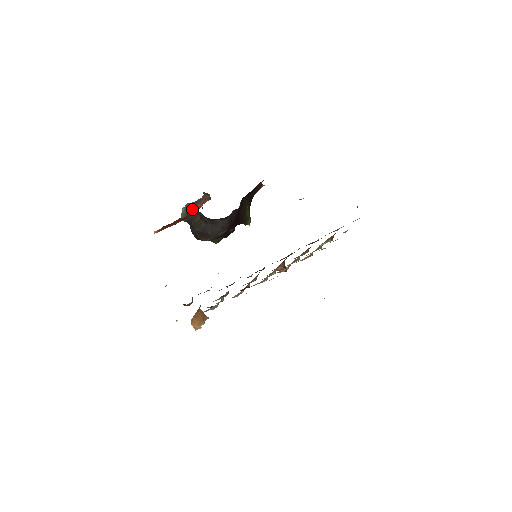
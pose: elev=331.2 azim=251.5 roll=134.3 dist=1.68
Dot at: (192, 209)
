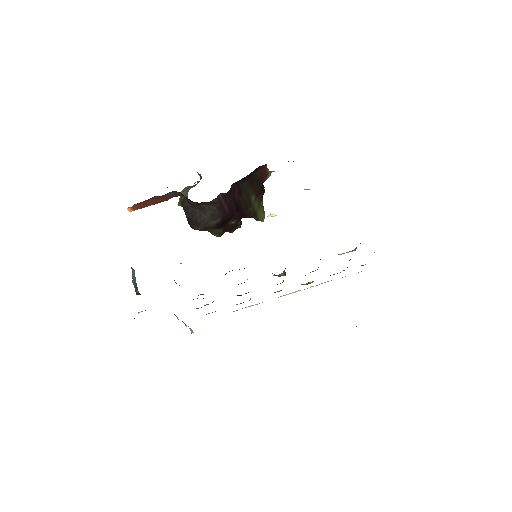
Dot at: (185, 192)
